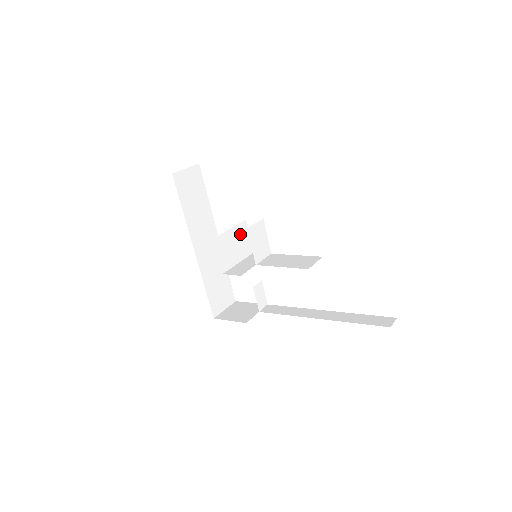
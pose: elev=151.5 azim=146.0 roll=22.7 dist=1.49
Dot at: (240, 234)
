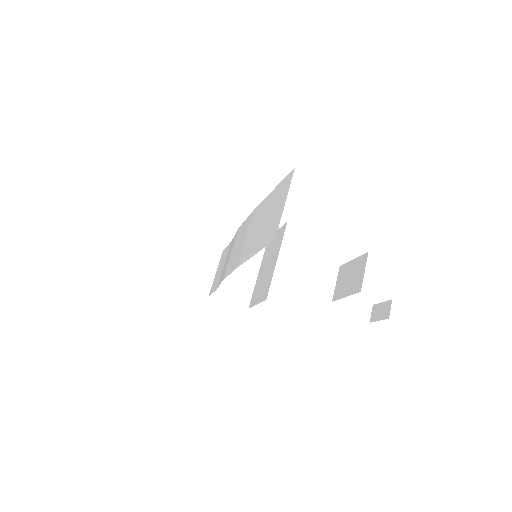
Dot at: (243, 233)
